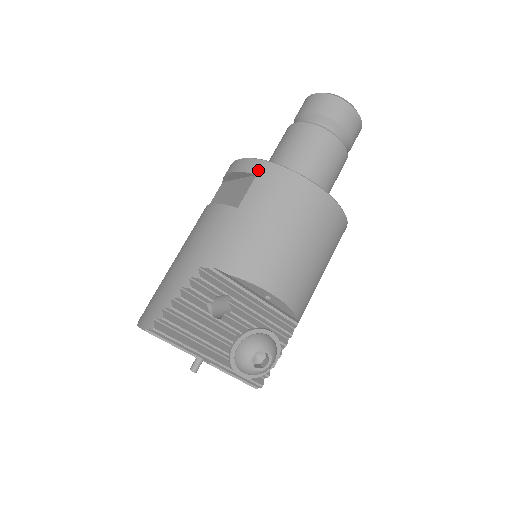
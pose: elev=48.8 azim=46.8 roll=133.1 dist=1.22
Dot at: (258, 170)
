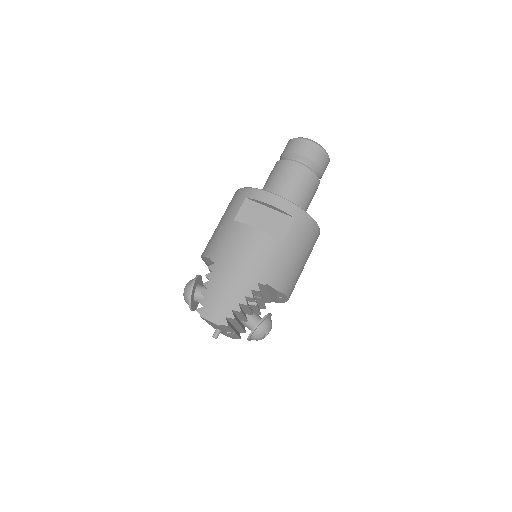
Dot at: (295, 214)
